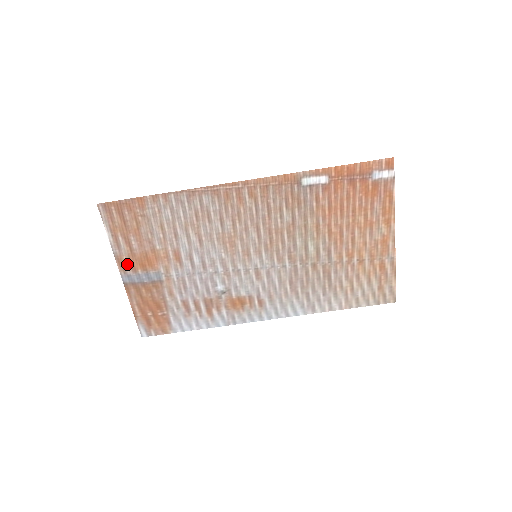
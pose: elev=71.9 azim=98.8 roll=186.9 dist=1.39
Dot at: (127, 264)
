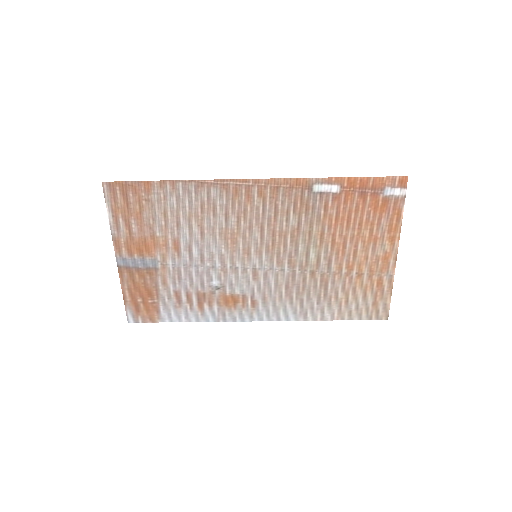
Dot at: (124, 247)
